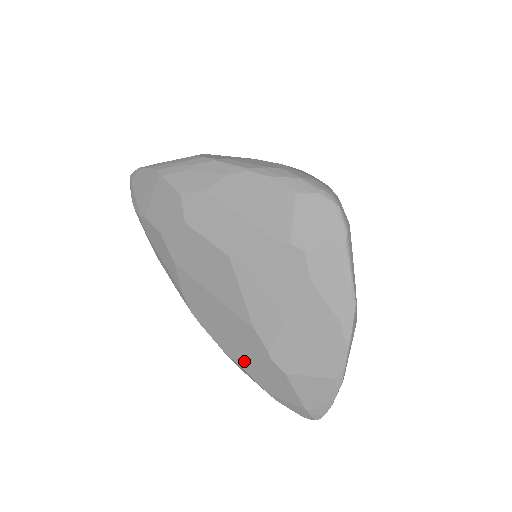
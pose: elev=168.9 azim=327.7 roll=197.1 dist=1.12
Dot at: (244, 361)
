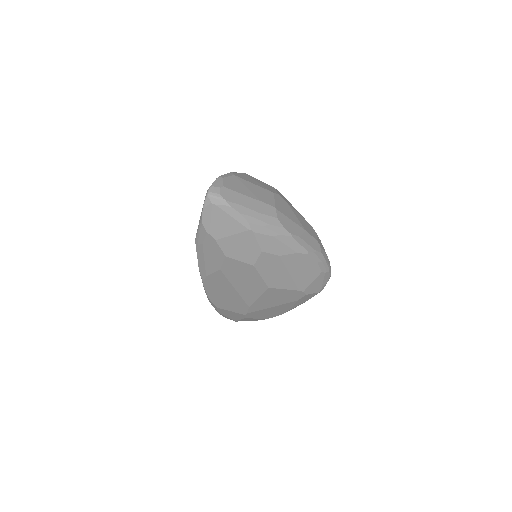
Dot at: (222, 307)
